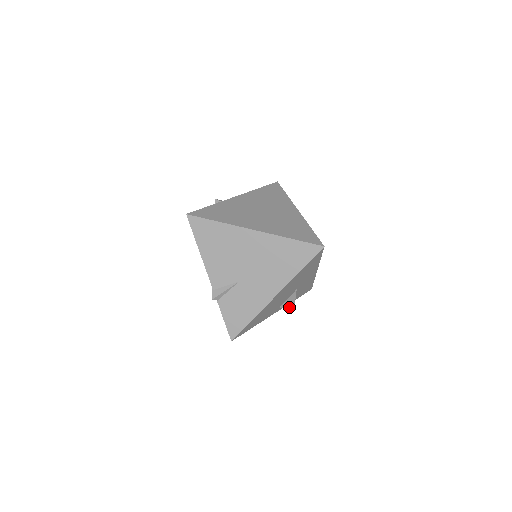
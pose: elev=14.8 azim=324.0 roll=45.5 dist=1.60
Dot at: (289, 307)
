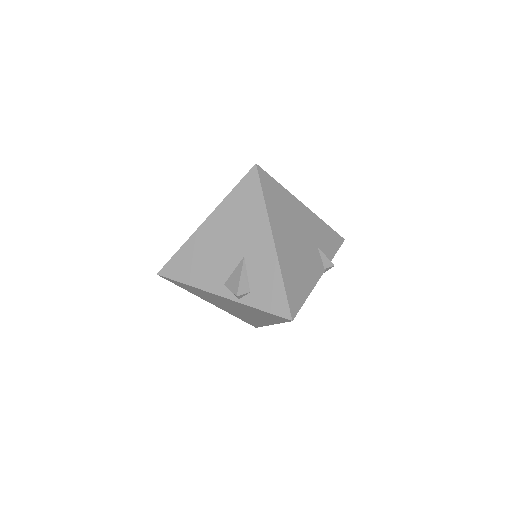
Dot at: (233, 289)
